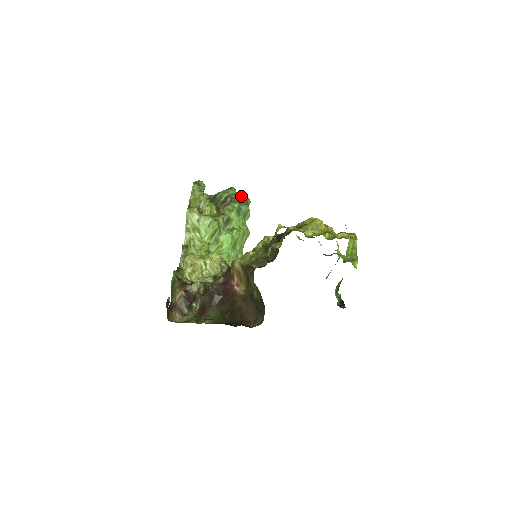
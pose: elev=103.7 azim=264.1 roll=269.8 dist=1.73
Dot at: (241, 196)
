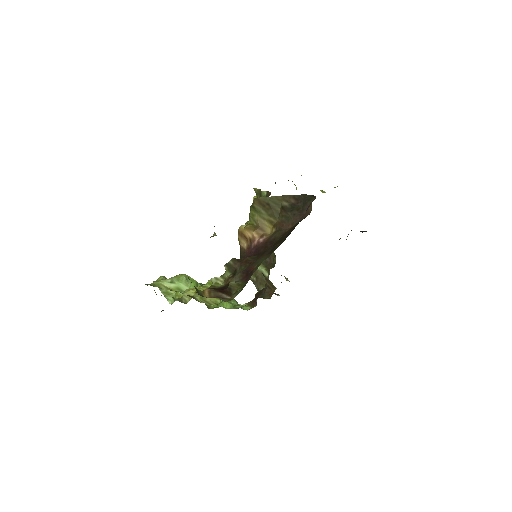
Dot at: occluded
